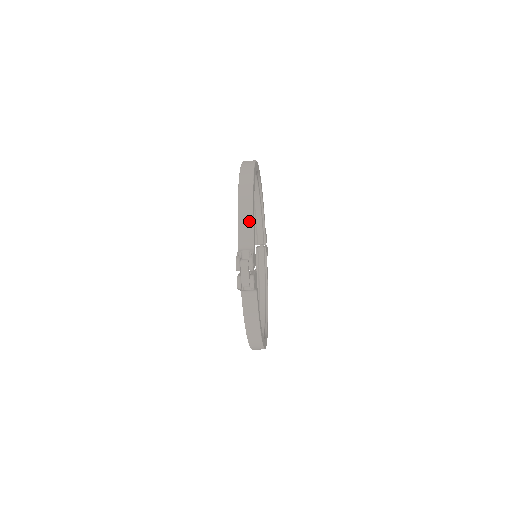
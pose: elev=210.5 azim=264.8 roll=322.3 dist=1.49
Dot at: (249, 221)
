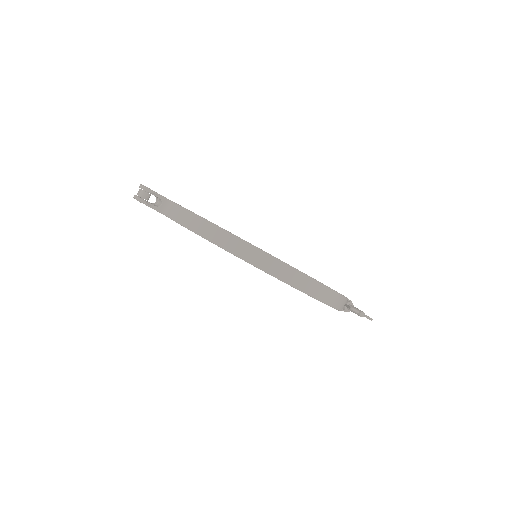
Dot at: occluded
